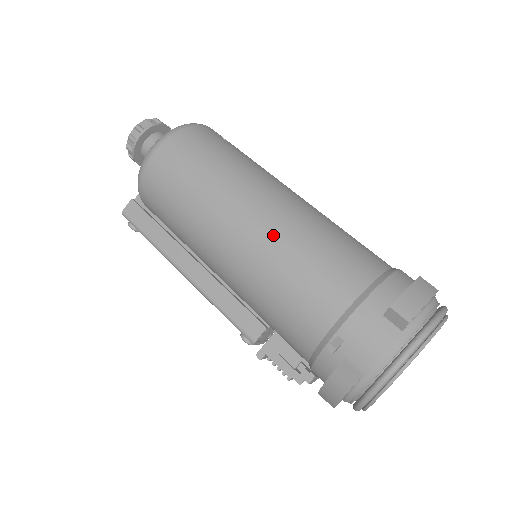
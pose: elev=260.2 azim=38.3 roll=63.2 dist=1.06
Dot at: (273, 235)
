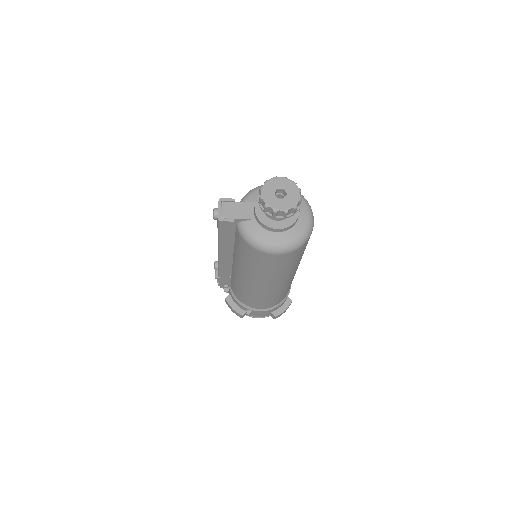
Dot at: (273, 292)
